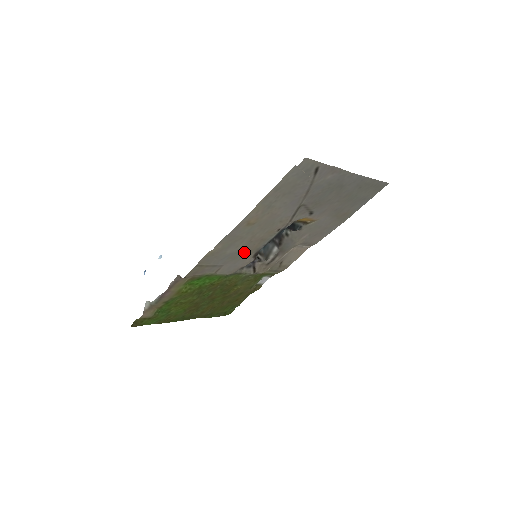
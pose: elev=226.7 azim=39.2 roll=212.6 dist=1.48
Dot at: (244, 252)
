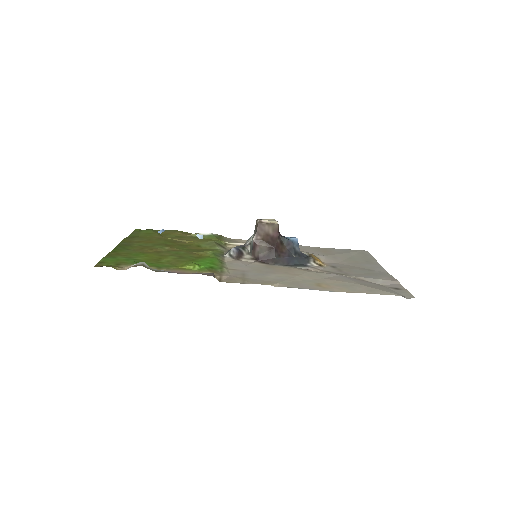
Dot at: (268, 269)
